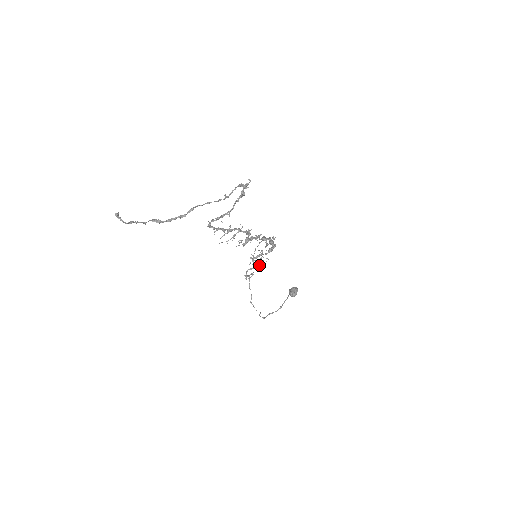
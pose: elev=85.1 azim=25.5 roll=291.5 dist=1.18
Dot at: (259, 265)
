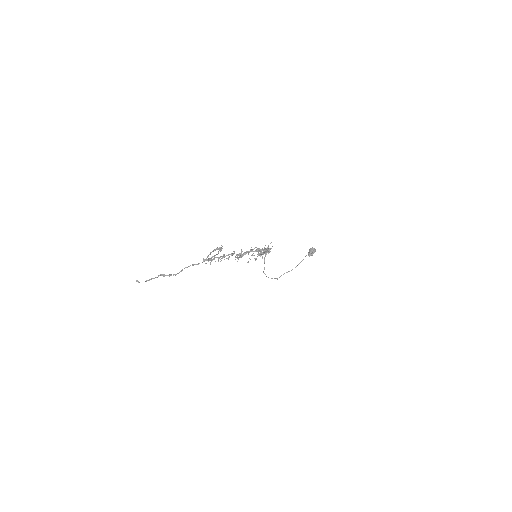
Dot at: occluded
